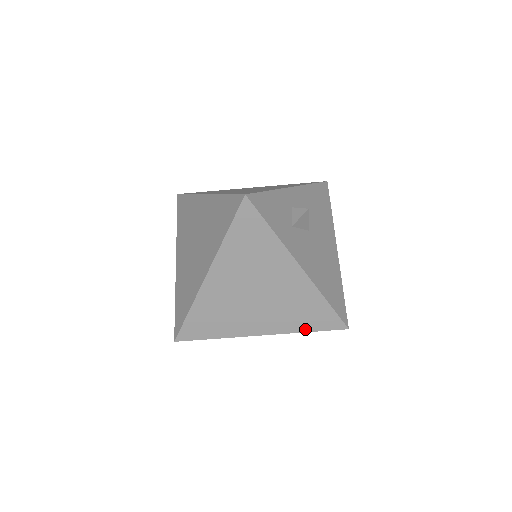
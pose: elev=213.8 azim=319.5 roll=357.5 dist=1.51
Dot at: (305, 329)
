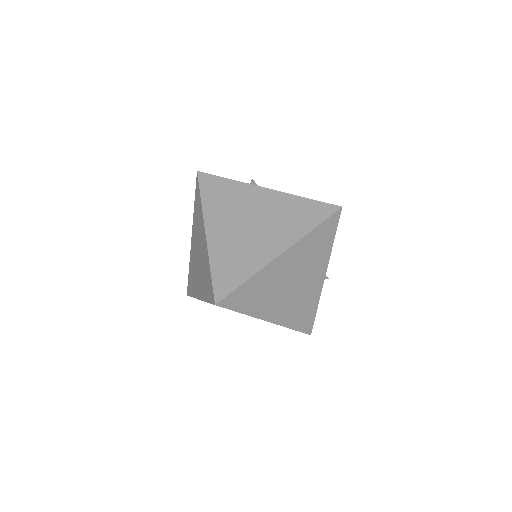
Dot at: (311, 227)
